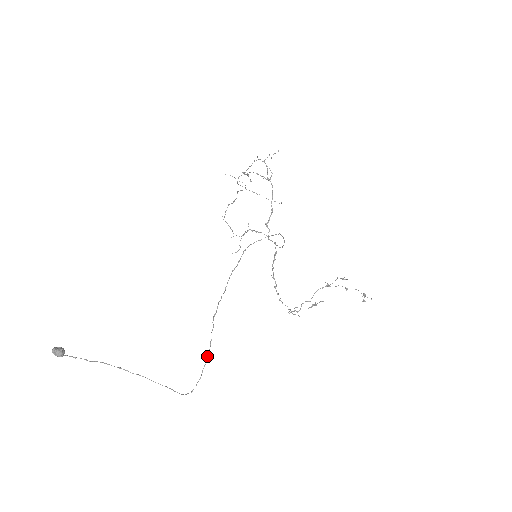
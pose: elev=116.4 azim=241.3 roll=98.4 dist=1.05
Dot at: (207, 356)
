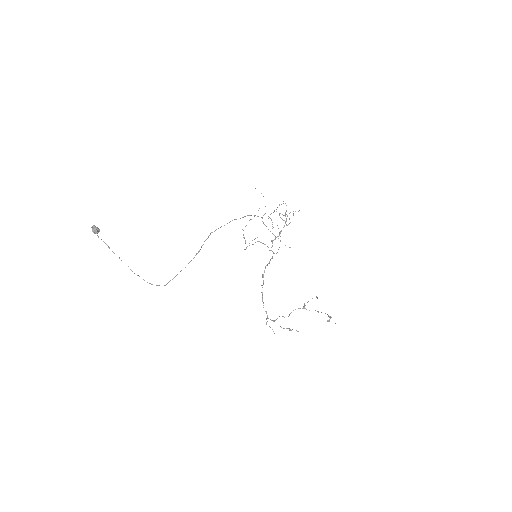
Dot at: occluded
